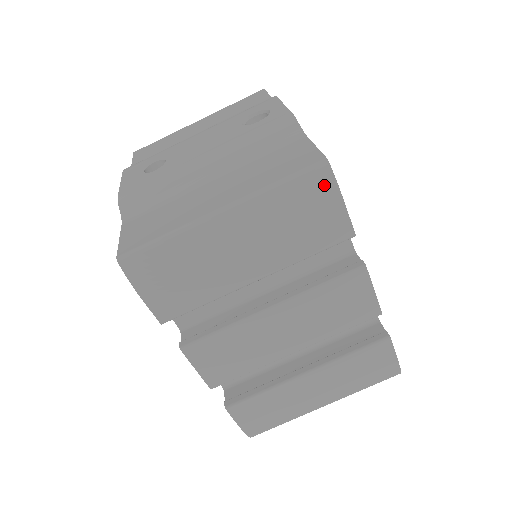
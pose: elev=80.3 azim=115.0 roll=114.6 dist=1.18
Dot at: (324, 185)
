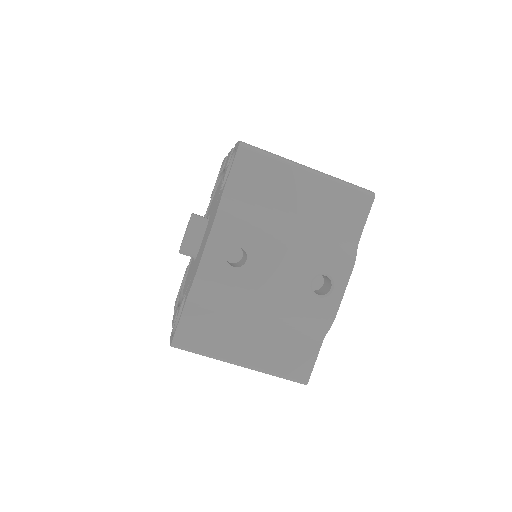
Dot at: occluded
